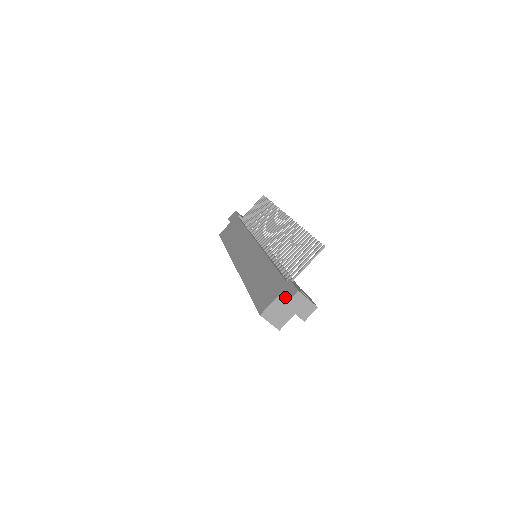
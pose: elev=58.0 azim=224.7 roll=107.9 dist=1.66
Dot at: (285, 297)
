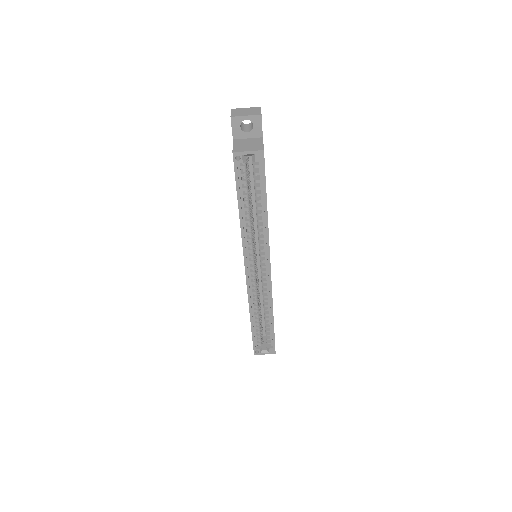
Dot at: (231, 124)
